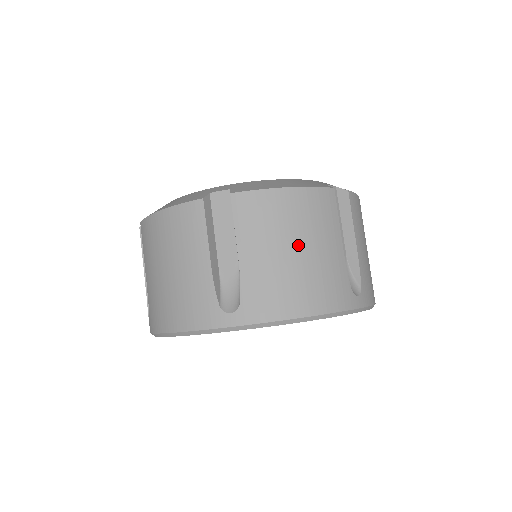
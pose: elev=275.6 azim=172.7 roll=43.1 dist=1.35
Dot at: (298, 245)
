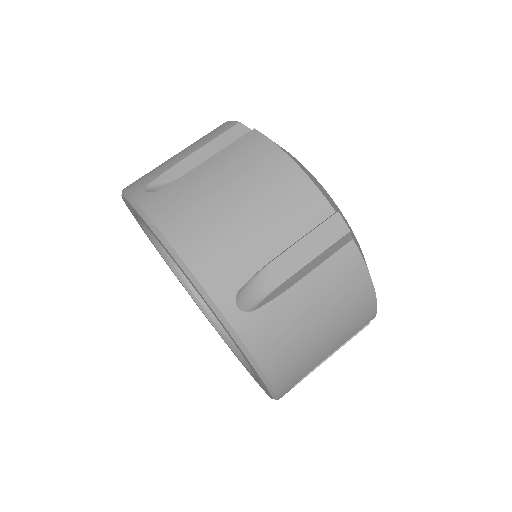
Dot at: (242, 199)
